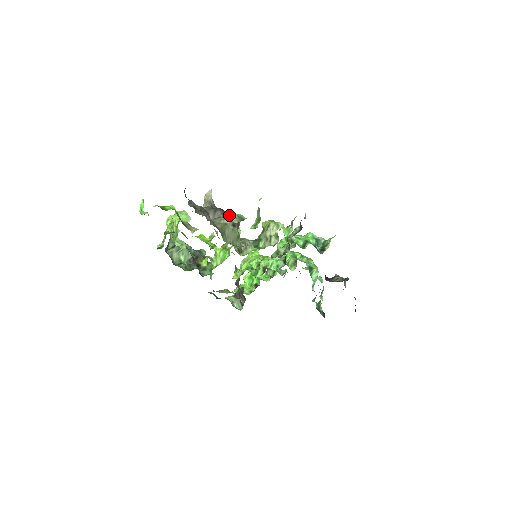
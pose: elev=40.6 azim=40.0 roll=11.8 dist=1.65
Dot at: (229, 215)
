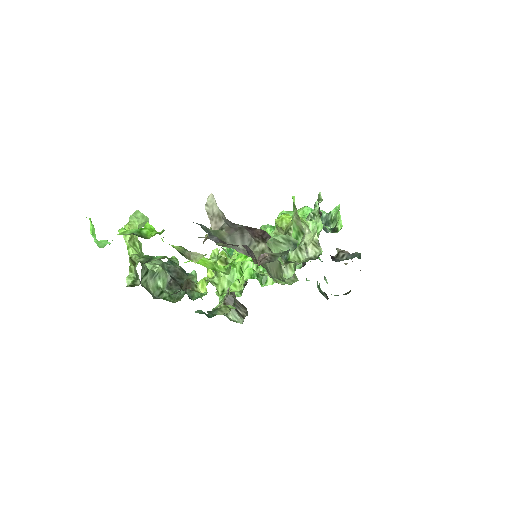
Dot at: (257, 233)
